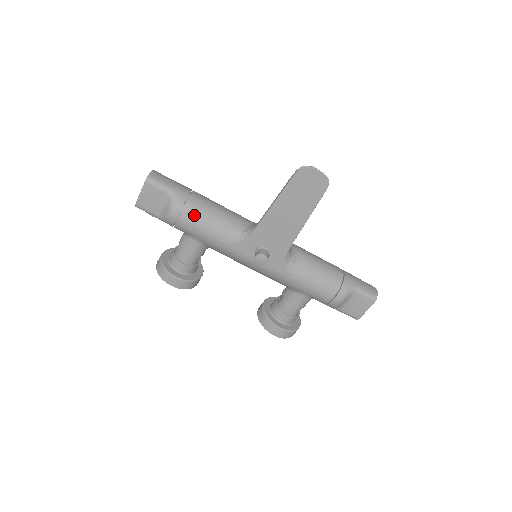
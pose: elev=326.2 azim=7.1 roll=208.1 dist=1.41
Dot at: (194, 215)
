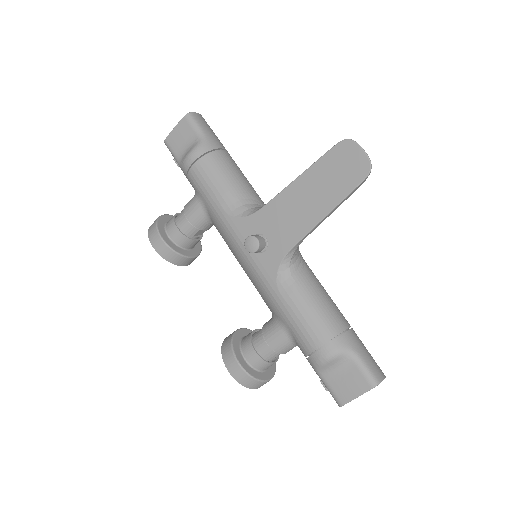
Dot at: (211, 167)
